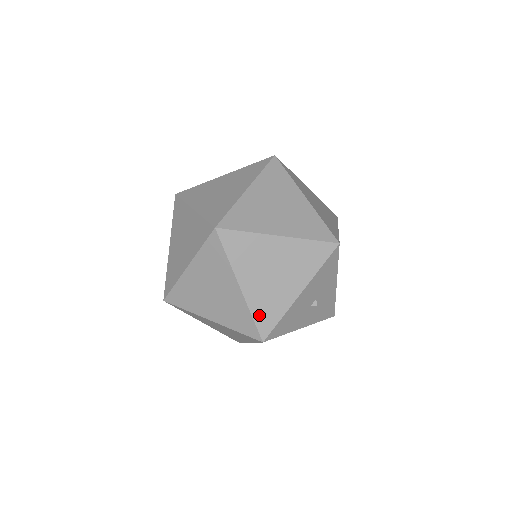
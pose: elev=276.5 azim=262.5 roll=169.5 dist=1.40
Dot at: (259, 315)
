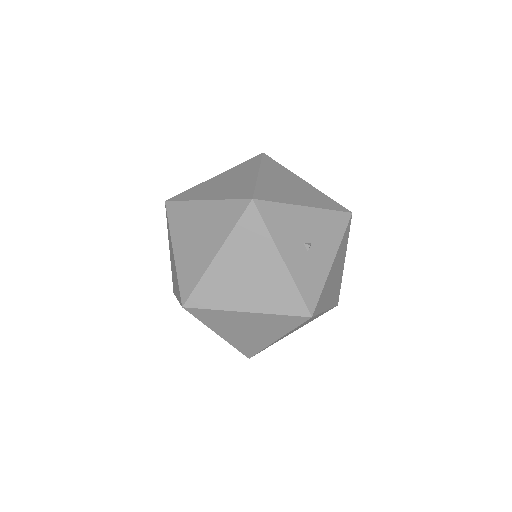
Dot at: (262, 189)
